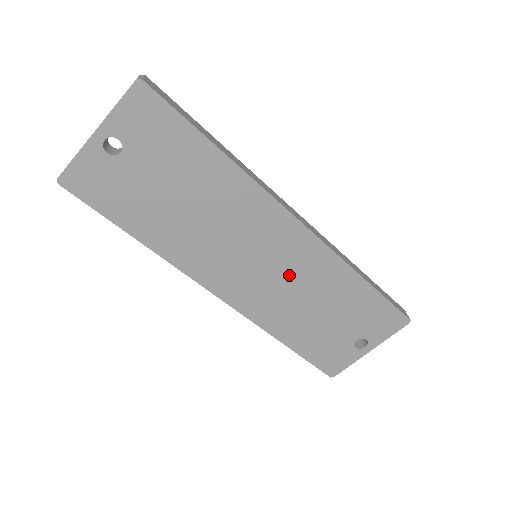
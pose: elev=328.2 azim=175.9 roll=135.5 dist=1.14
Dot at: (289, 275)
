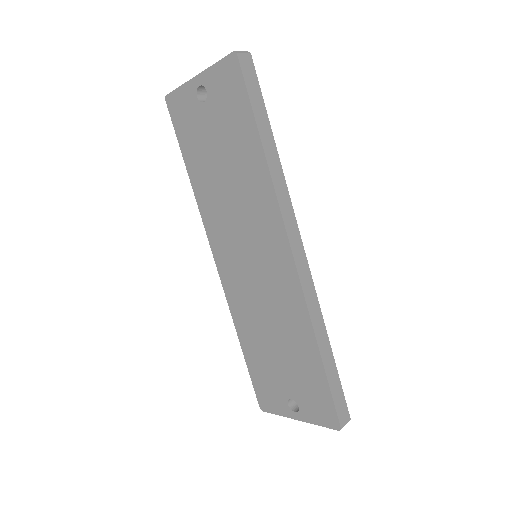
Dot at: (267, 292)
